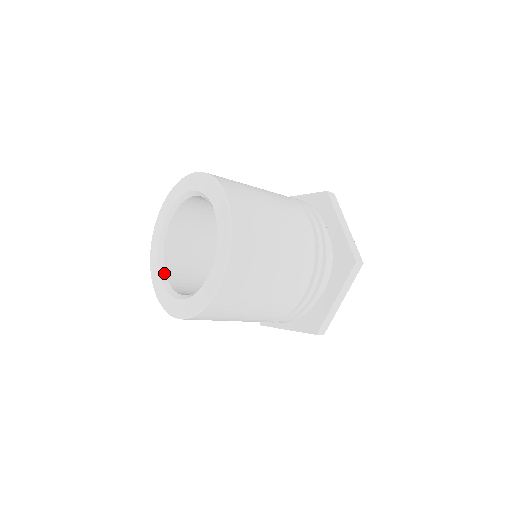
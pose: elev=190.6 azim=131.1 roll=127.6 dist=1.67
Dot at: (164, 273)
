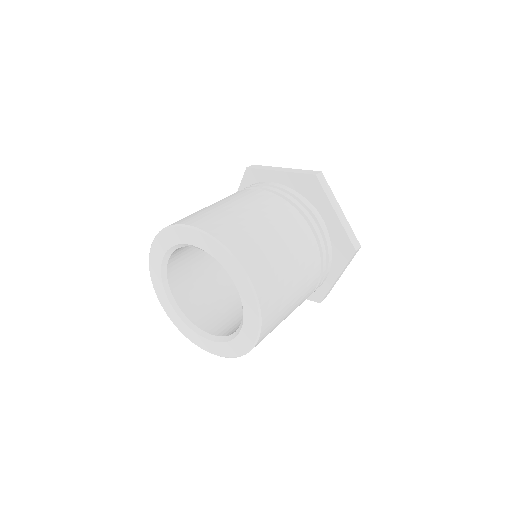
Dot at: (177, 307)
